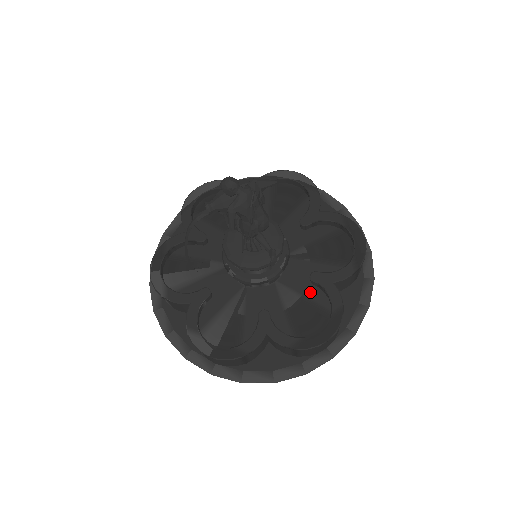
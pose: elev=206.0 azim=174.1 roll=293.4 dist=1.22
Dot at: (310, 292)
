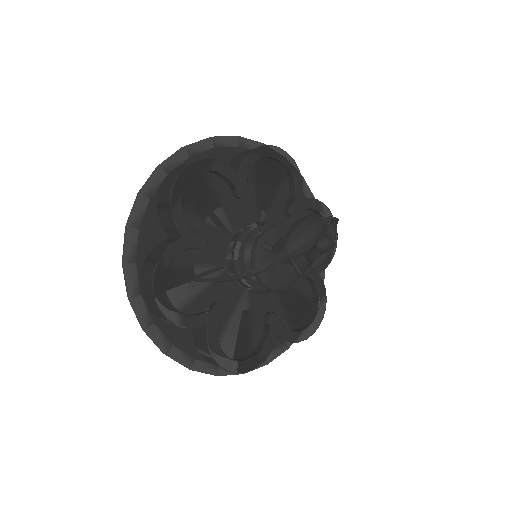
Dot at: (297, 282)
